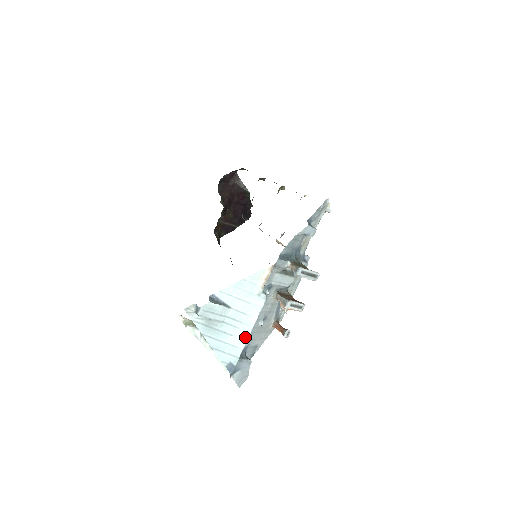
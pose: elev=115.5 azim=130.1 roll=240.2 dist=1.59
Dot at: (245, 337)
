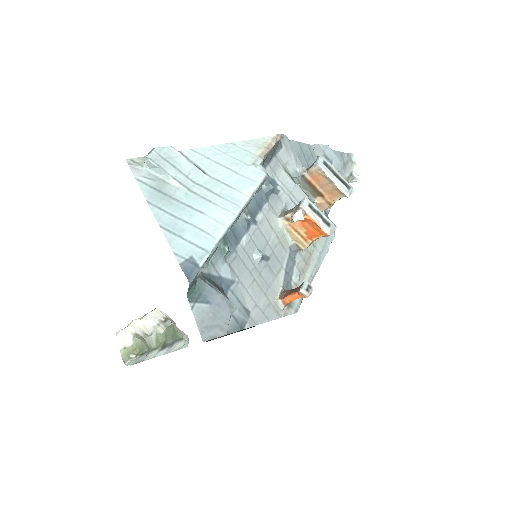
Dot at: (226, 220)
